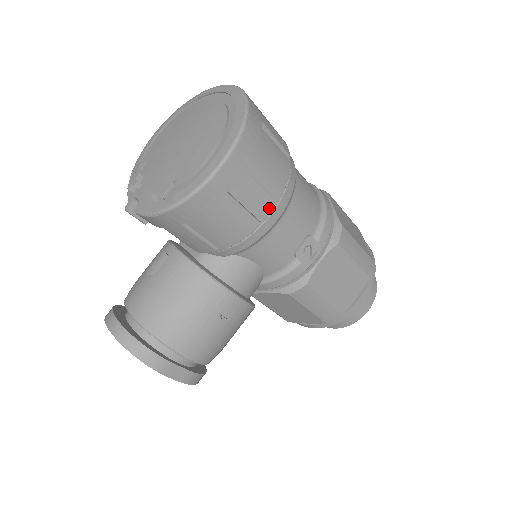
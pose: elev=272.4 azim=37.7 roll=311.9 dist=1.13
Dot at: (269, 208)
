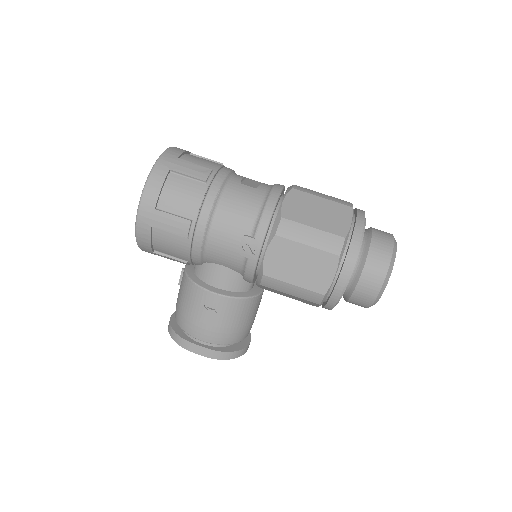
Dot at: (188, 227)
